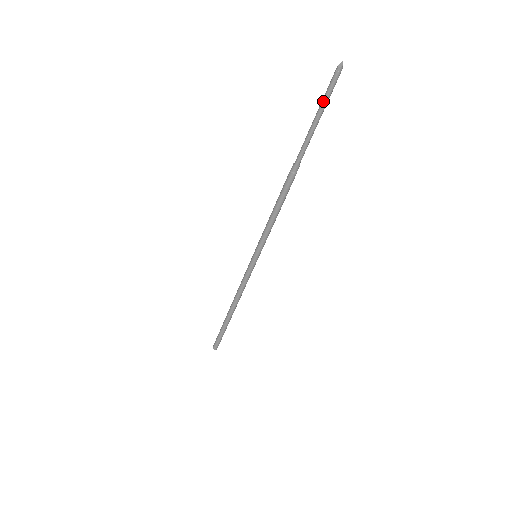
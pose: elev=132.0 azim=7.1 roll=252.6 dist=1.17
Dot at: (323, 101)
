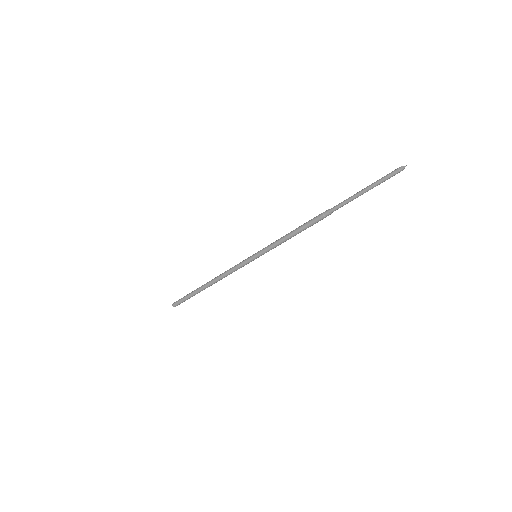
Dot at: (377, 182)
